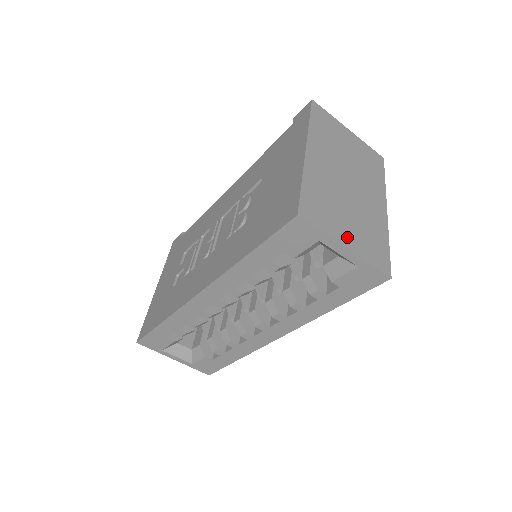
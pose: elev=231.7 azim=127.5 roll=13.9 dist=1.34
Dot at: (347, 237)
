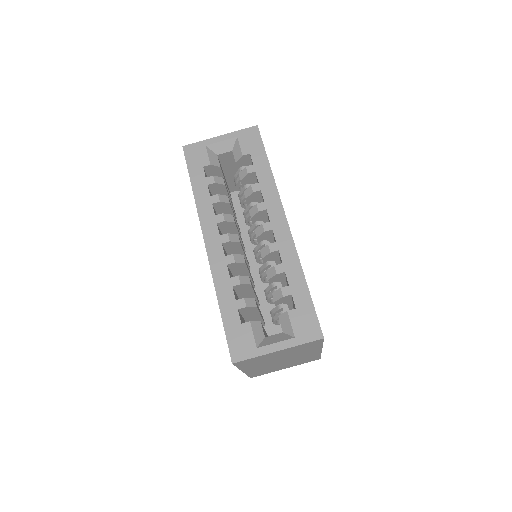
Dot at: occluded
